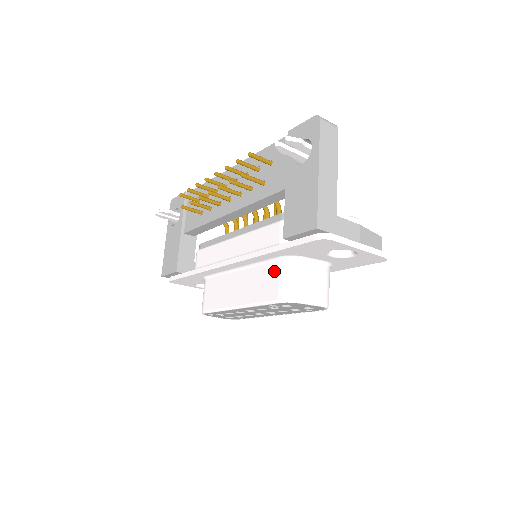
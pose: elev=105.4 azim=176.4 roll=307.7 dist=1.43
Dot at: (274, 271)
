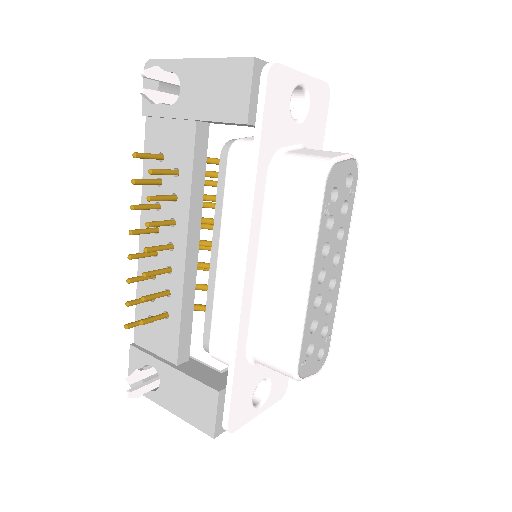
Dot at: (282, 188)
